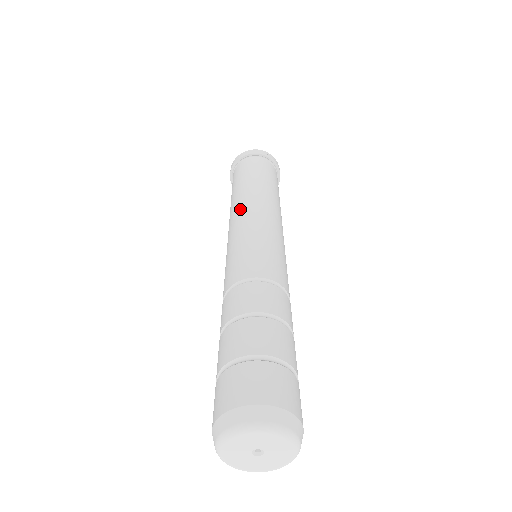
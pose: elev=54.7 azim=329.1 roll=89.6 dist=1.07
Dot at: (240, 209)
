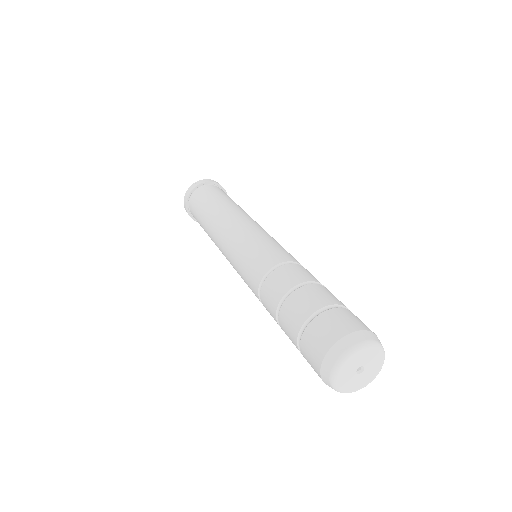
Dot at: (218, 245)
